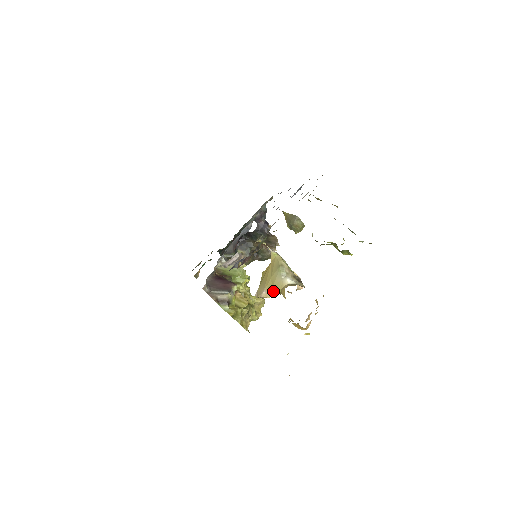
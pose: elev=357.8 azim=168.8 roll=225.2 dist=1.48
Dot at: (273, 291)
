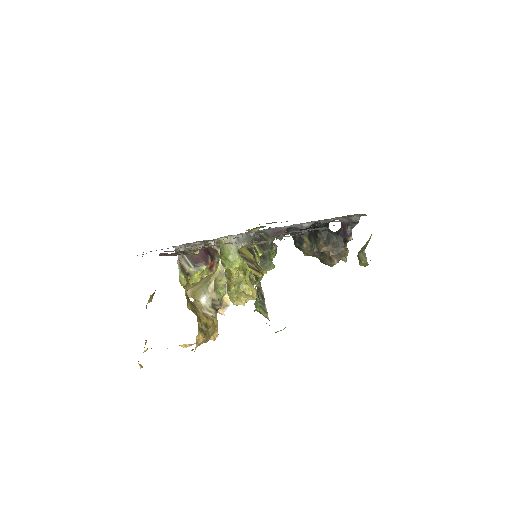
Dot at: (193, 296)
